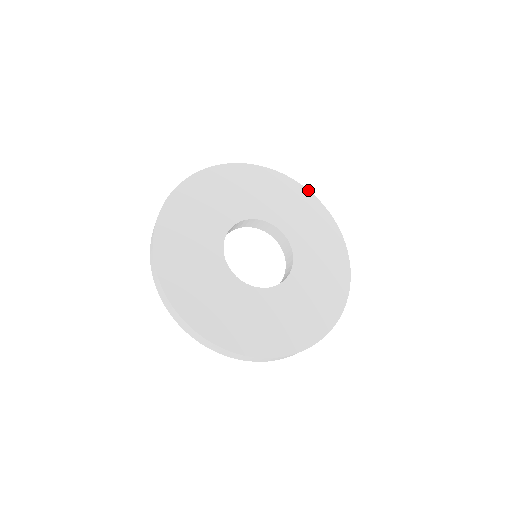
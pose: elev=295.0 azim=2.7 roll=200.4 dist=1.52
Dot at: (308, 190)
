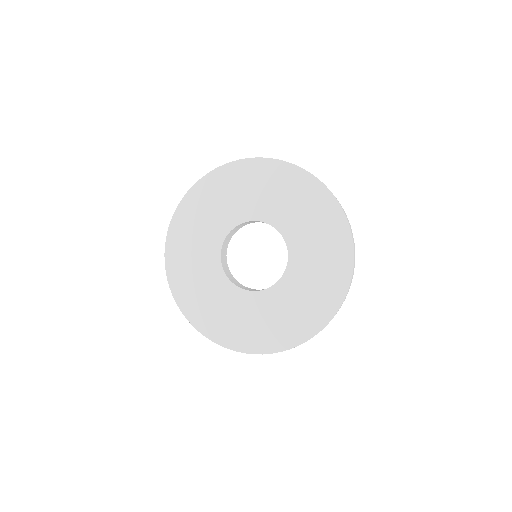
Dot at: occluded
